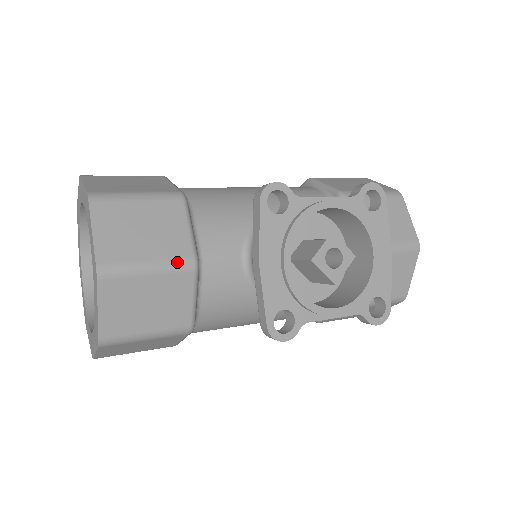
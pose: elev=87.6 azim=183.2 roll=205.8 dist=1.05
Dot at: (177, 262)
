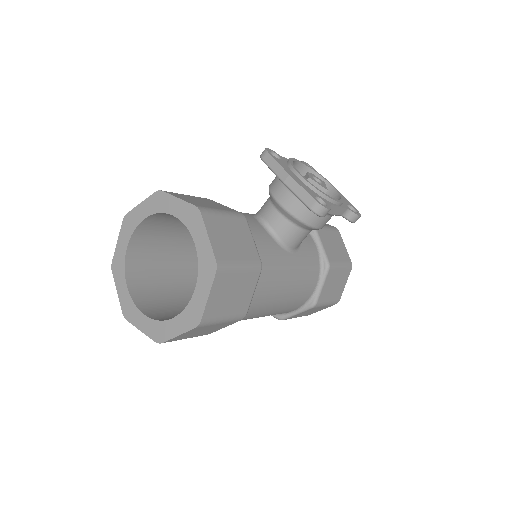
Dot at: (234, 212)
